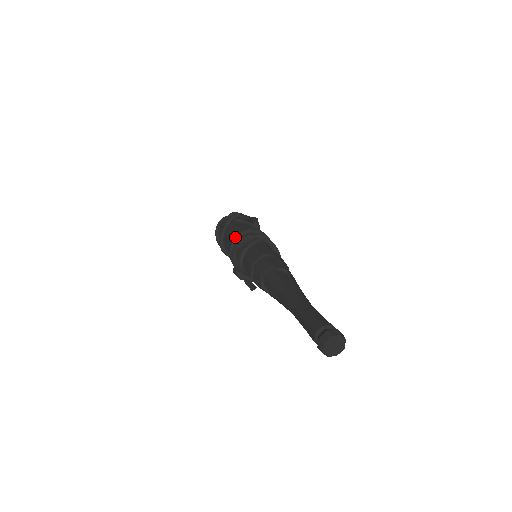
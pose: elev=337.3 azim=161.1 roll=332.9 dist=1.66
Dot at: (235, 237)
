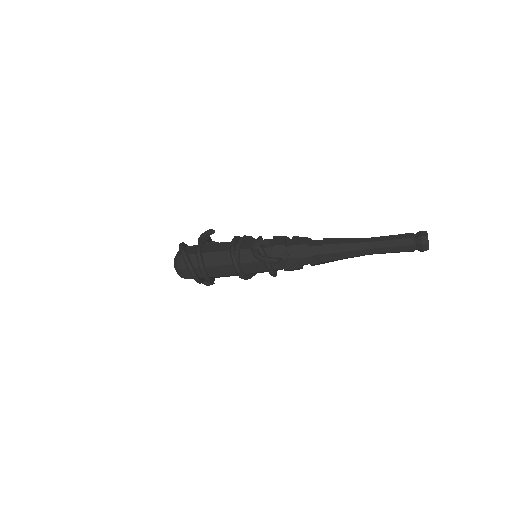
Dot at: occluded
